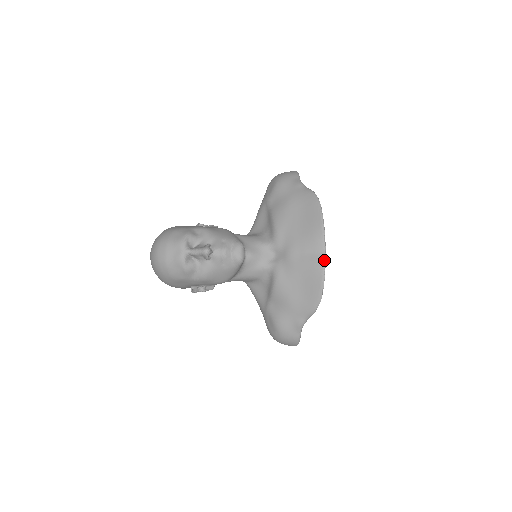
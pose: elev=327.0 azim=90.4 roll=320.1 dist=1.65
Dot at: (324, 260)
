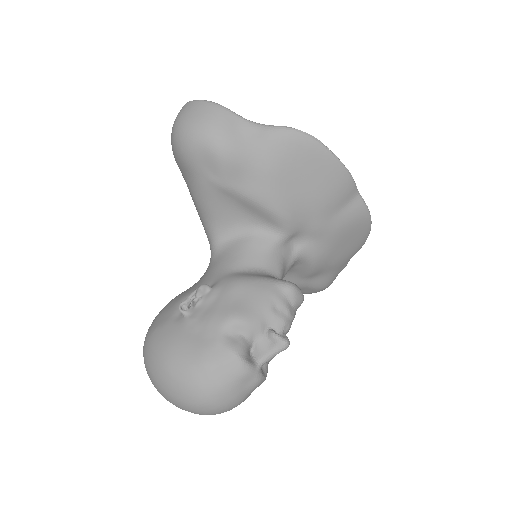
Dot at: (364, 202)
